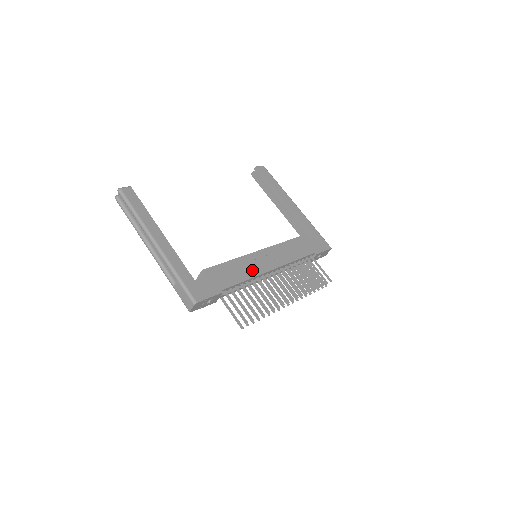
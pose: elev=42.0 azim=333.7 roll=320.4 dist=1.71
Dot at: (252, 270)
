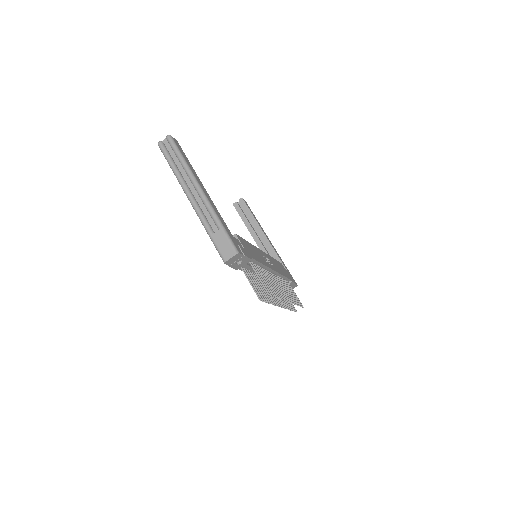
Dot at: (263, 260)
